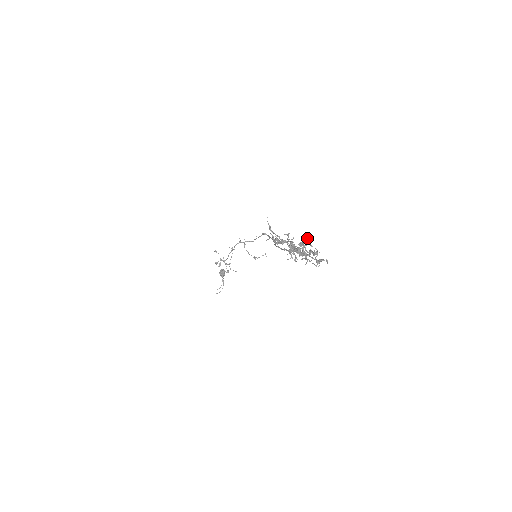
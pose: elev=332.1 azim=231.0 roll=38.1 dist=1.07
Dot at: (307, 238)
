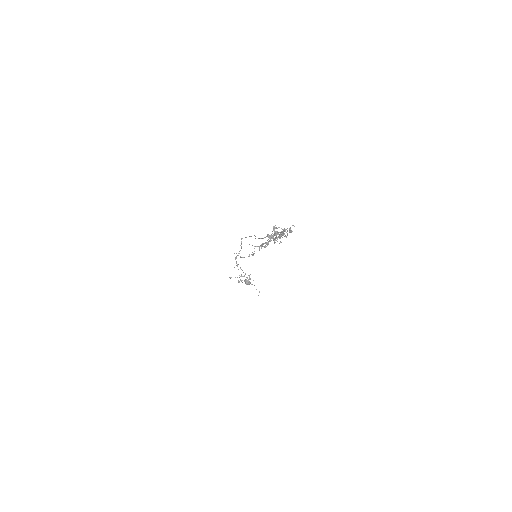
Dot at: (273, 228)
